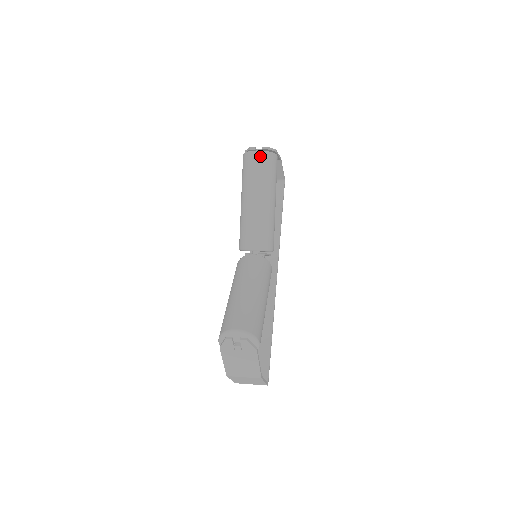
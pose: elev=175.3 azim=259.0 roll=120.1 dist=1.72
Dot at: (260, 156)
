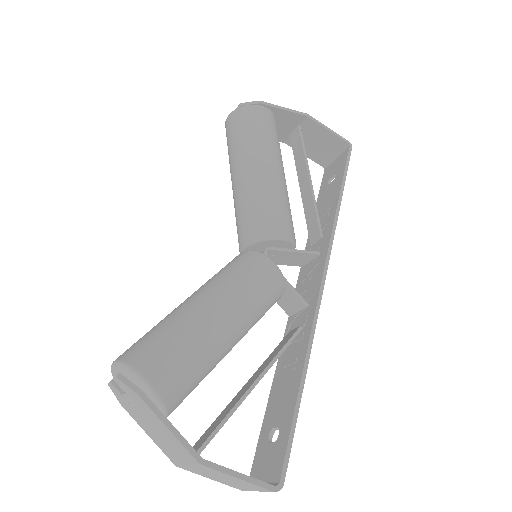
Dot at: (230, 119)
